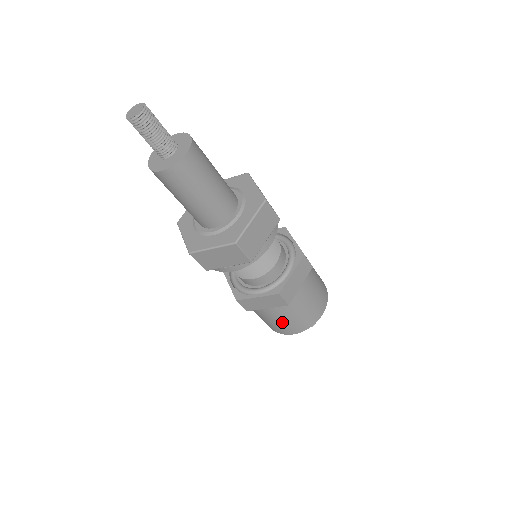
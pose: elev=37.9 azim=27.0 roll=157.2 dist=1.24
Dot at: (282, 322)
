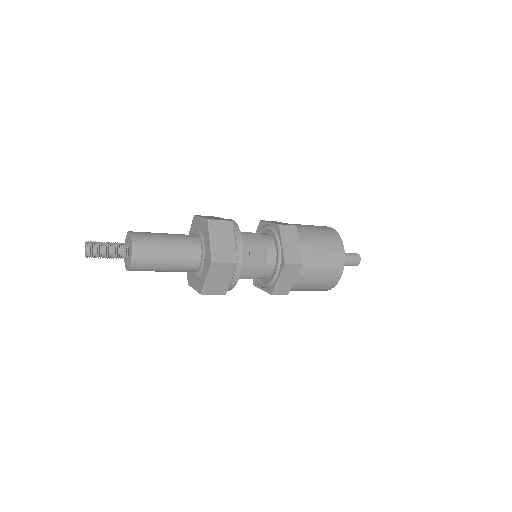
Dot at: occluded
